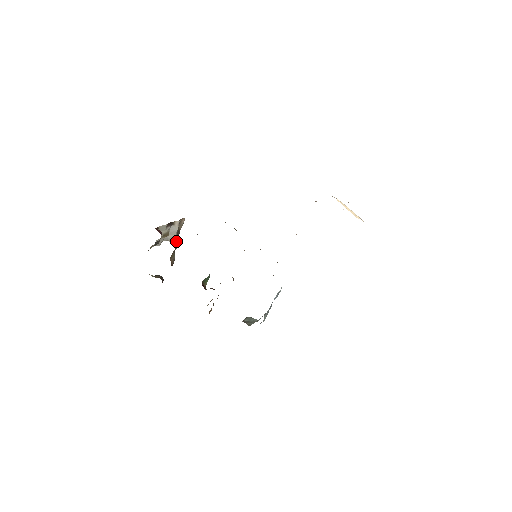
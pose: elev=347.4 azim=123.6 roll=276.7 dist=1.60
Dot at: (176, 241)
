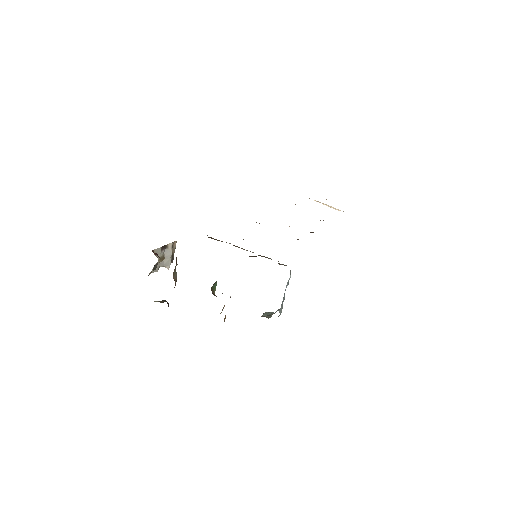
Dot at: occluded
